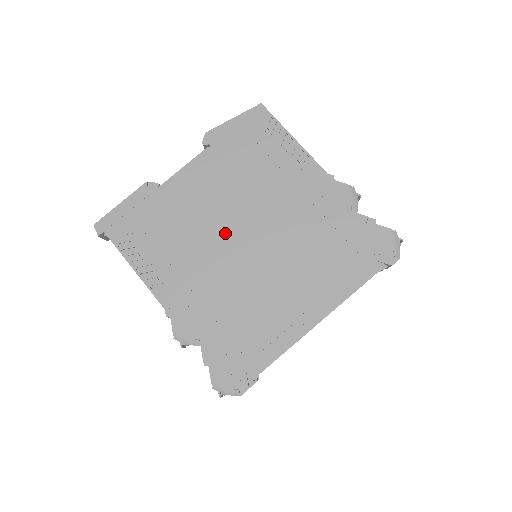
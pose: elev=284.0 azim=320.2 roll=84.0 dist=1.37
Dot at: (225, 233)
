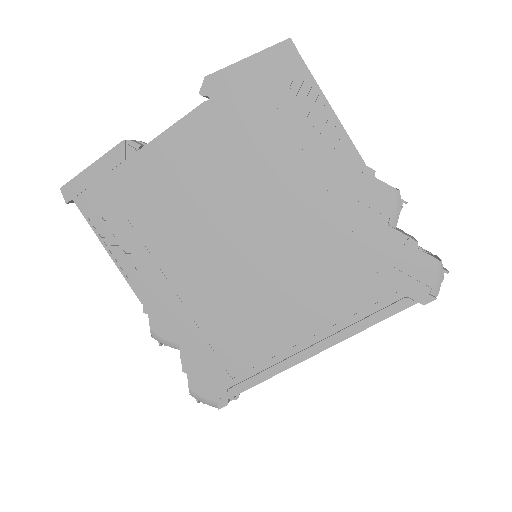
Dot at: (219, 226)
